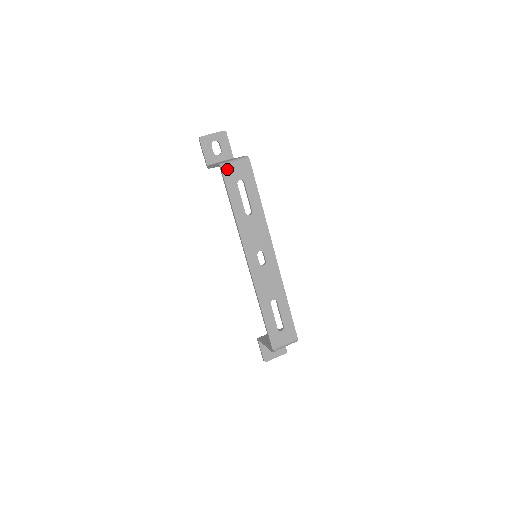
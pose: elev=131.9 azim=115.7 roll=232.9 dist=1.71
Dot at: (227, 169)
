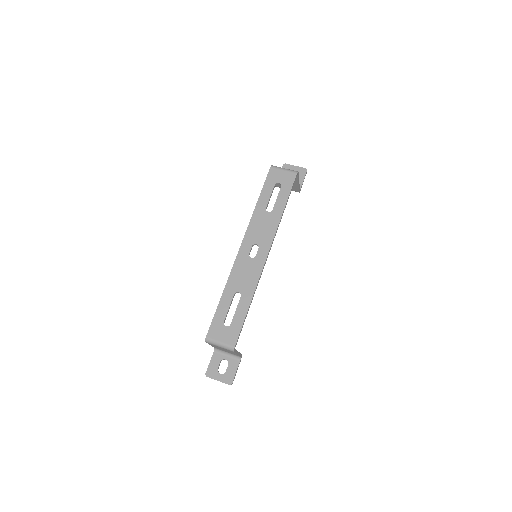
Dot at: (275, 170)
